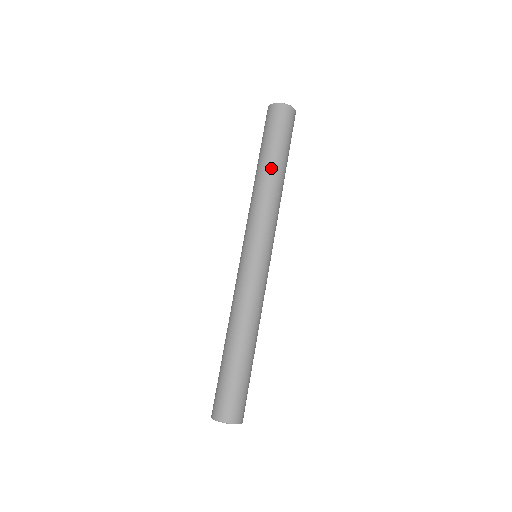
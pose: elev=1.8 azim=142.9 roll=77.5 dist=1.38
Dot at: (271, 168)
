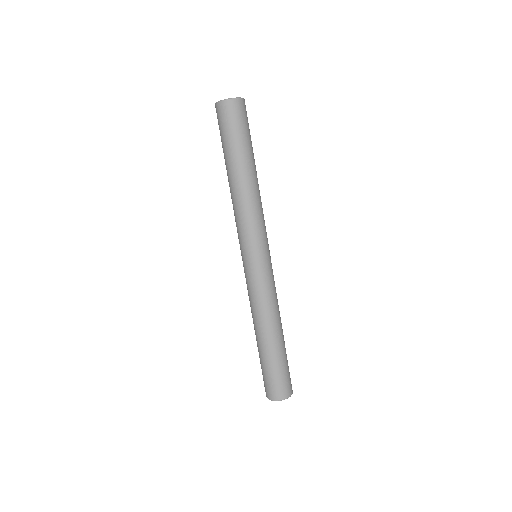
Dot at: (250, 171)
